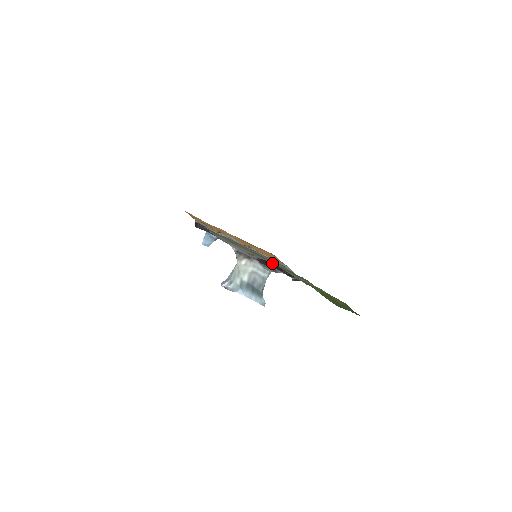
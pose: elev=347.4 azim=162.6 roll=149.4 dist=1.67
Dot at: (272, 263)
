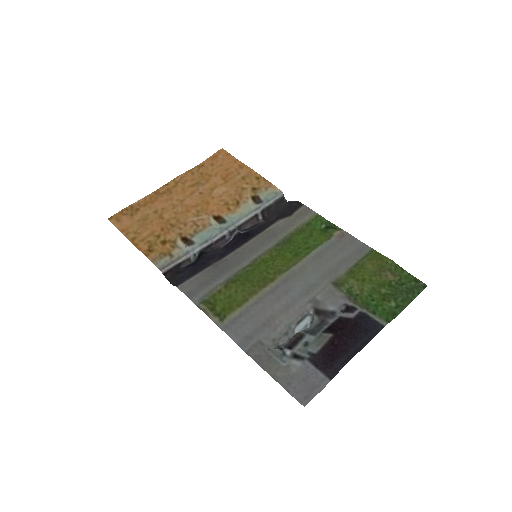
Dot at: (340, 365)
